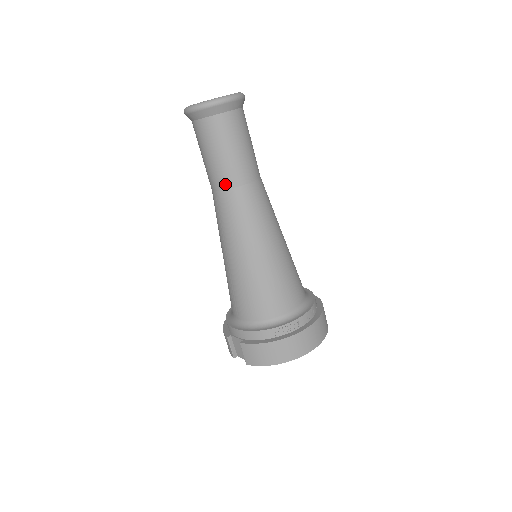
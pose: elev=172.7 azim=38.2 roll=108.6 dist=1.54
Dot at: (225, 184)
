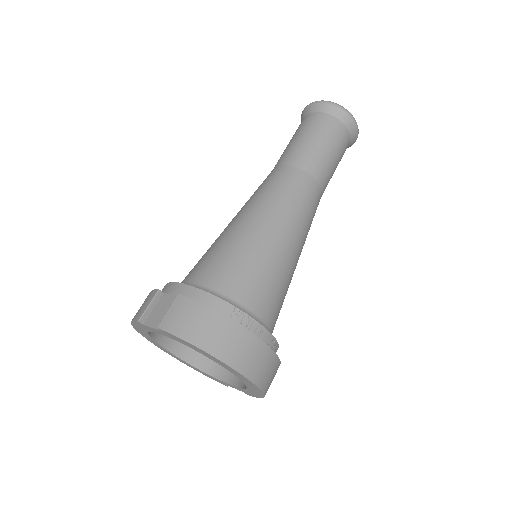
Dot at: (299, 163)
